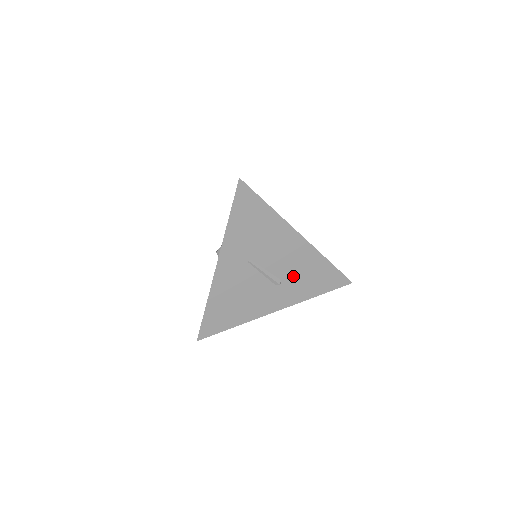
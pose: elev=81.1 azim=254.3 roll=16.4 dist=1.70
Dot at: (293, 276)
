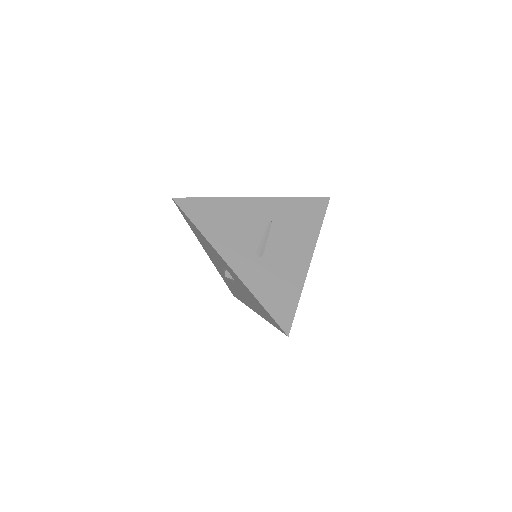
Dot at: (271, 267)
